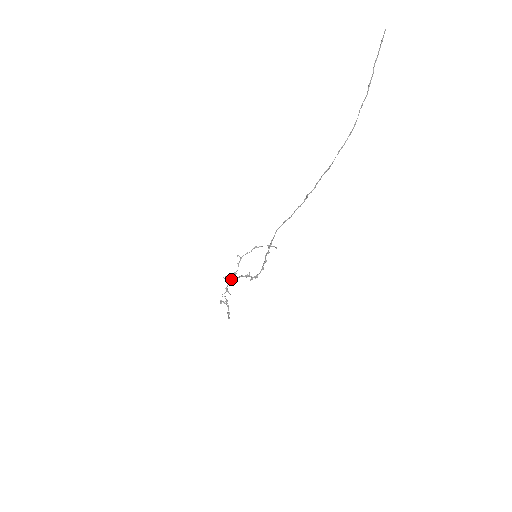
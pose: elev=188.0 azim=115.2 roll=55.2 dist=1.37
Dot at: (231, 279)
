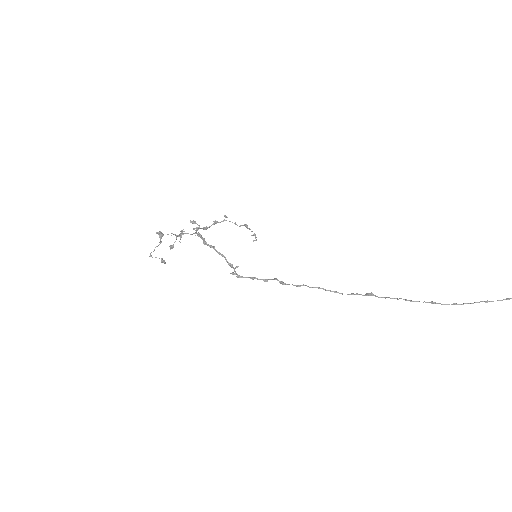
Dot at: occluded
